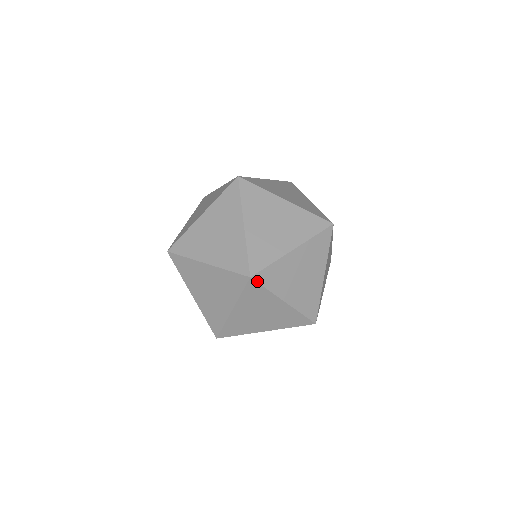
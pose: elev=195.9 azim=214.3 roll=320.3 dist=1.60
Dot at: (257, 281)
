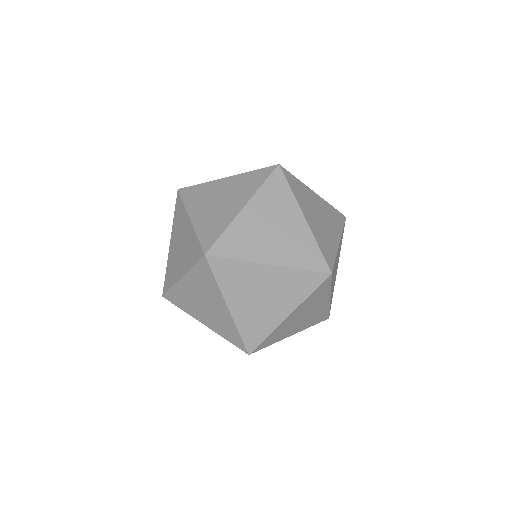
Dot at: (210, 264)
